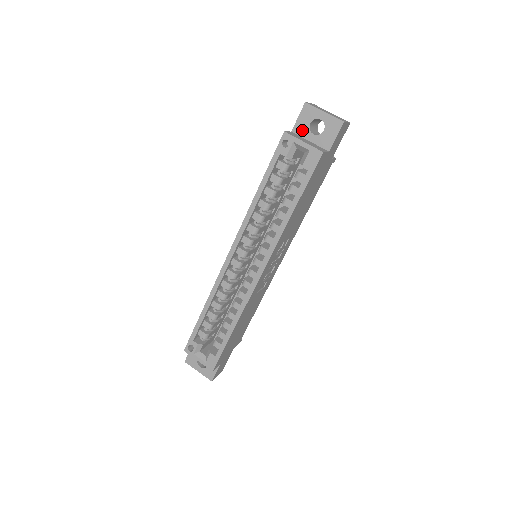
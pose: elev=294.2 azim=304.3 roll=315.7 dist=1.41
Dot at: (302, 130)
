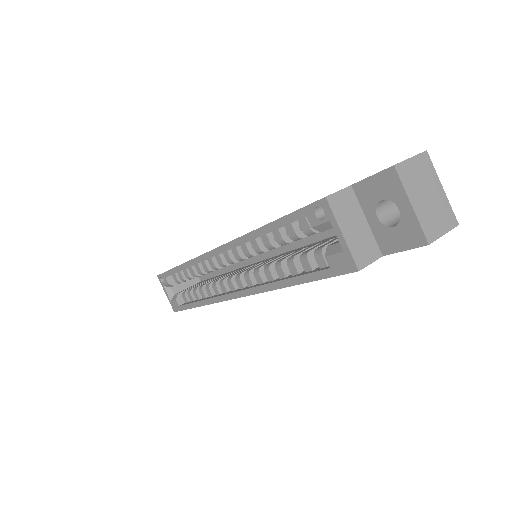
Dot at: (366, 197)
